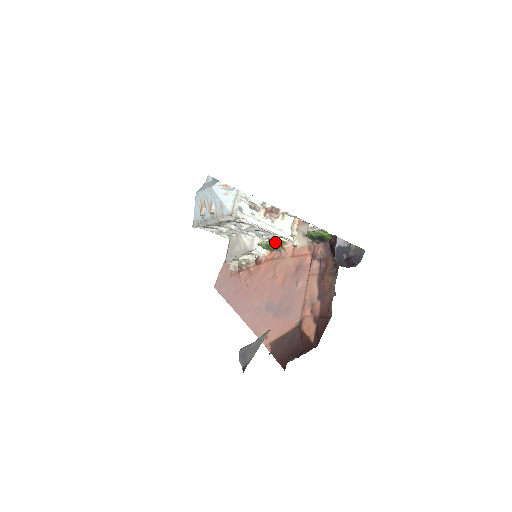
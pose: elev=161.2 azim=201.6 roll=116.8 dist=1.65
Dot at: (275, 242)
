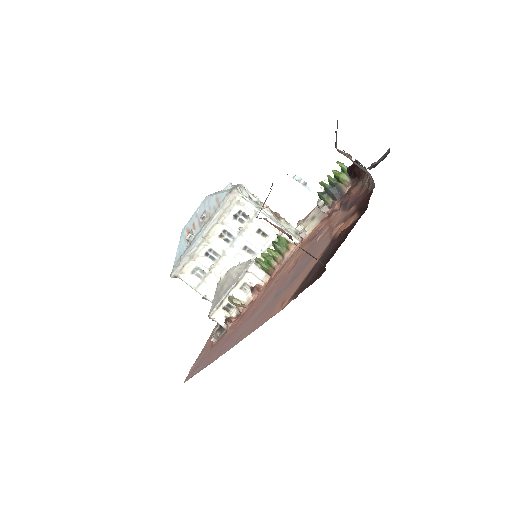
Dot at: (278, 243)
